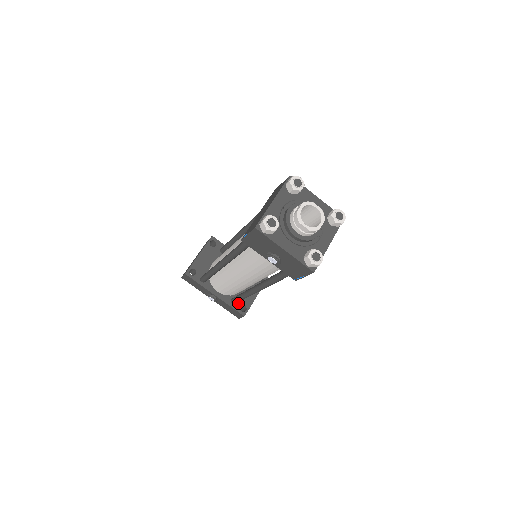
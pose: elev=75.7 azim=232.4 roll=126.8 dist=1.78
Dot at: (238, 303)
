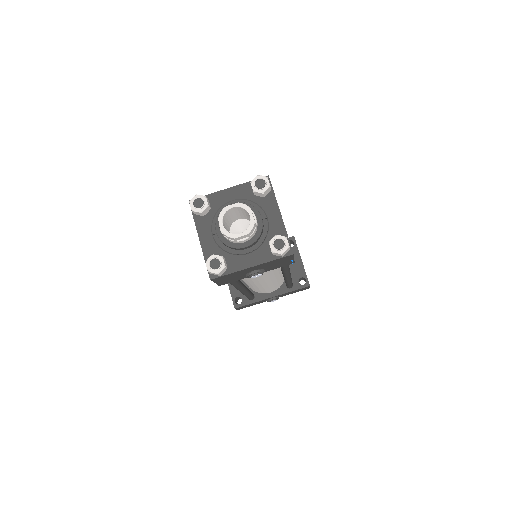
Dot at: (294, 282)
